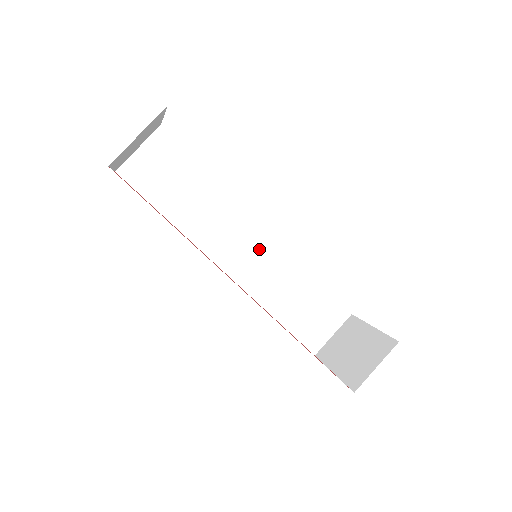
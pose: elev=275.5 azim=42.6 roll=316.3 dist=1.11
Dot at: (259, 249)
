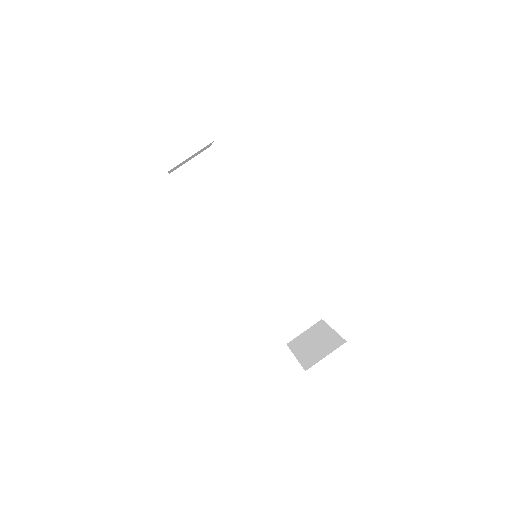
Dot at: (261, 253)
